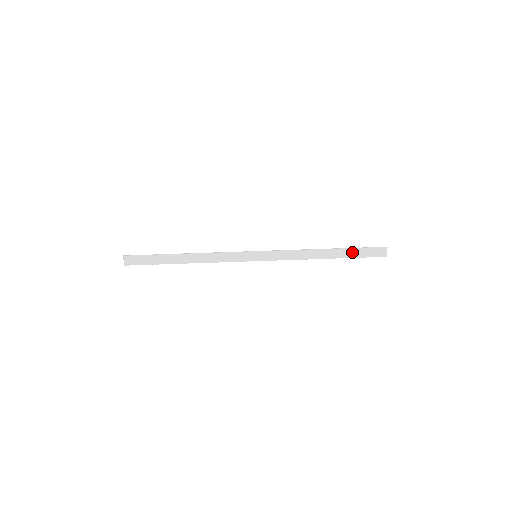
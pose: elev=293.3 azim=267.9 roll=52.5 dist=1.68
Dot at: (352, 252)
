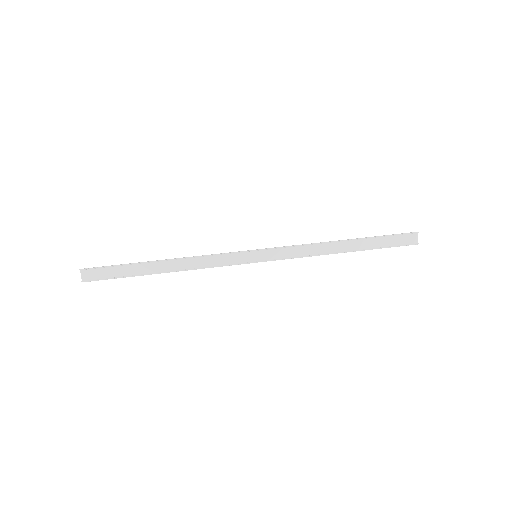
Dot at: (376, 242)
